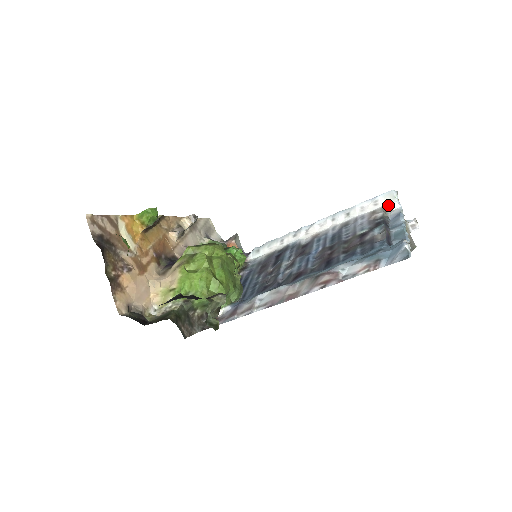
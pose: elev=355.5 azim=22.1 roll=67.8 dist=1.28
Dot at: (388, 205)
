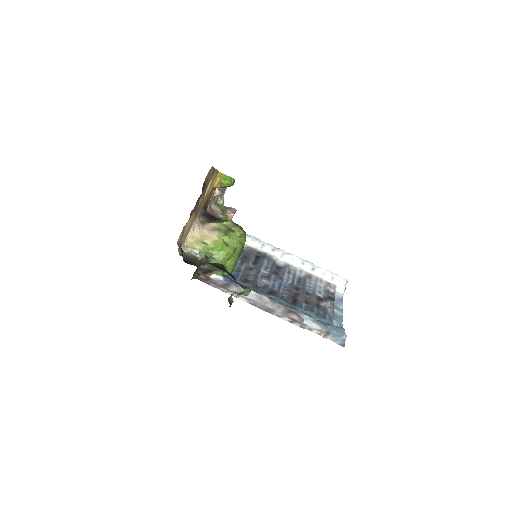
Dot at: (339, 287)
